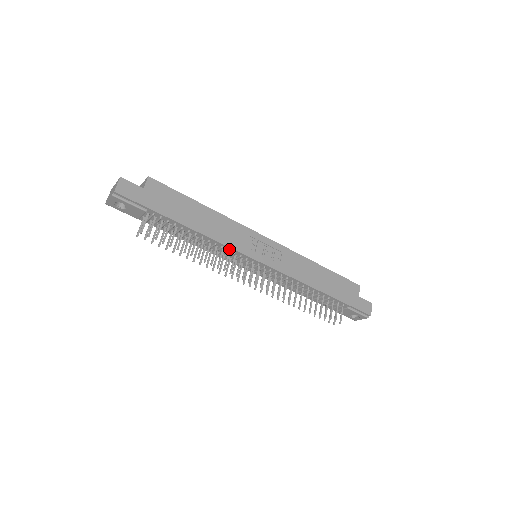
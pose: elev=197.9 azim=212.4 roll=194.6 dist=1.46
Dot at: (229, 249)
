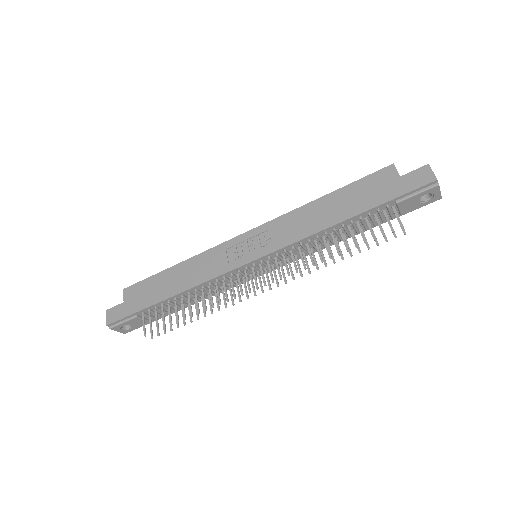
Dot at: (217, 279)
